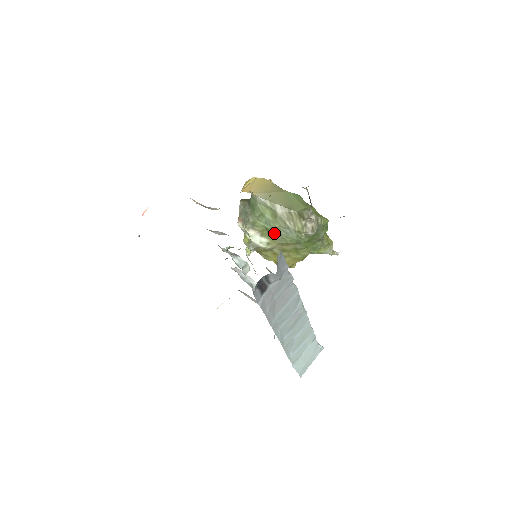
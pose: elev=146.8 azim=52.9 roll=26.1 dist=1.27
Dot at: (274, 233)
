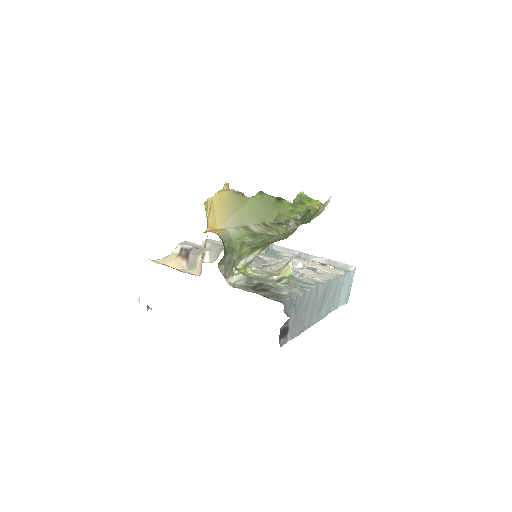
Dot at: (262, 244)
